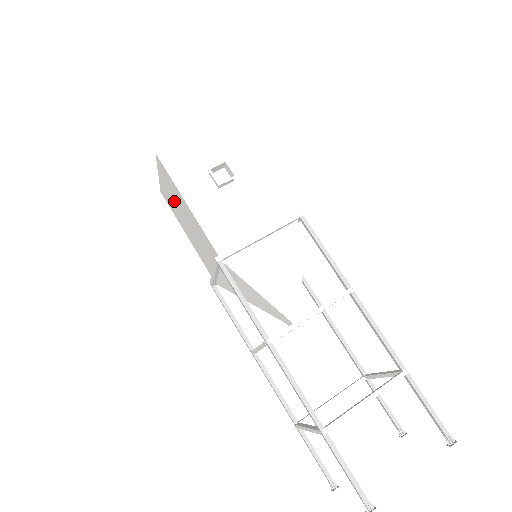
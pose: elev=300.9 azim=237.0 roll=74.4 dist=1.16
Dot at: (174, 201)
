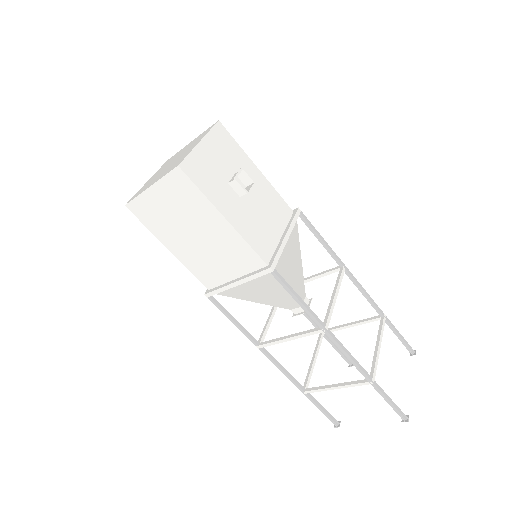
Dot at: (175, 216)
